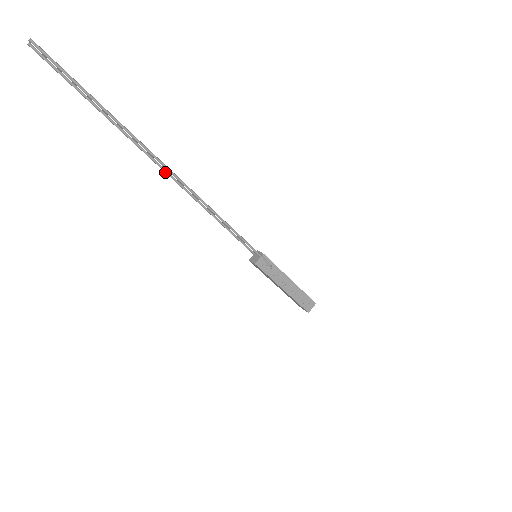
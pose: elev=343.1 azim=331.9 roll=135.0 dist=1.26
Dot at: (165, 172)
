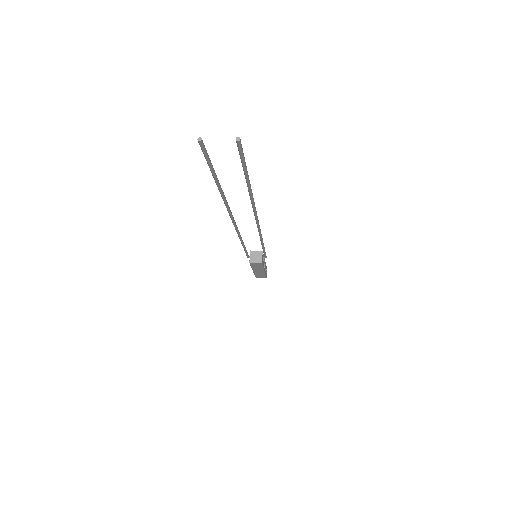
Dot at: (233, 221)
